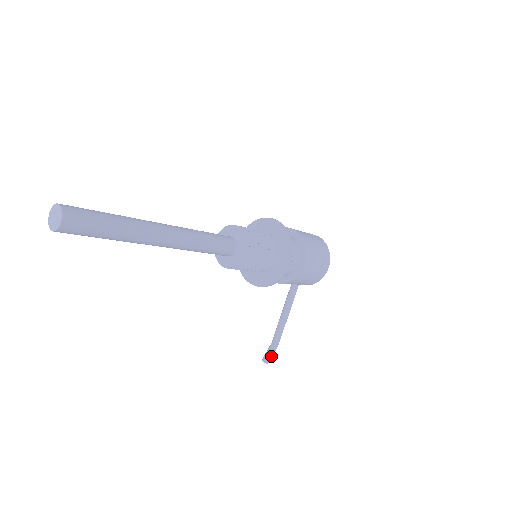
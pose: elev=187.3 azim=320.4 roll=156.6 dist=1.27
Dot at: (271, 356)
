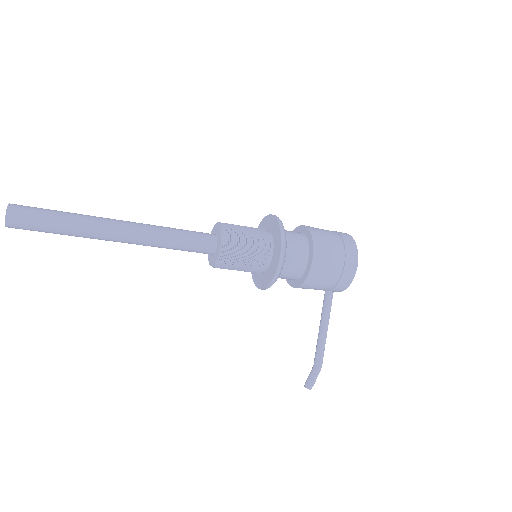
Dot at: (313, 380)
